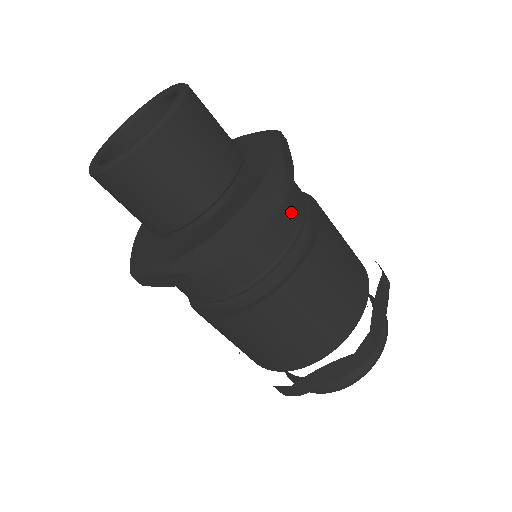
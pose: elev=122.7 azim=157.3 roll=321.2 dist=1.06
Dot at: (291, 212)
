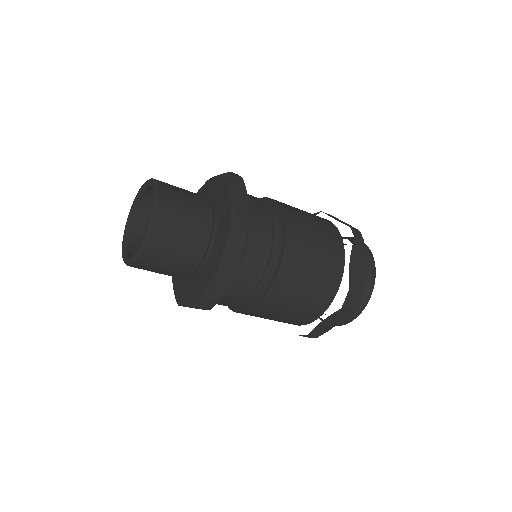
Dot at: (258, 241)
